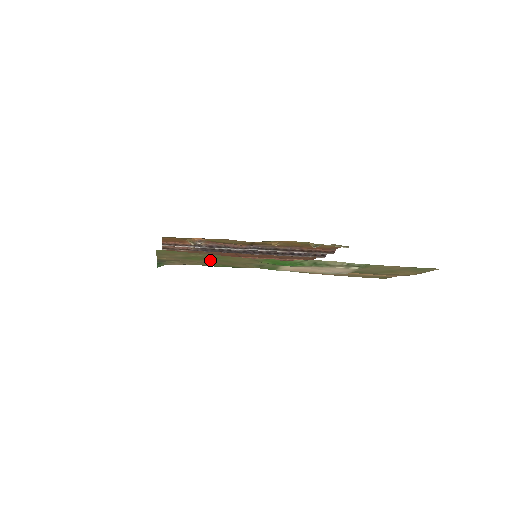
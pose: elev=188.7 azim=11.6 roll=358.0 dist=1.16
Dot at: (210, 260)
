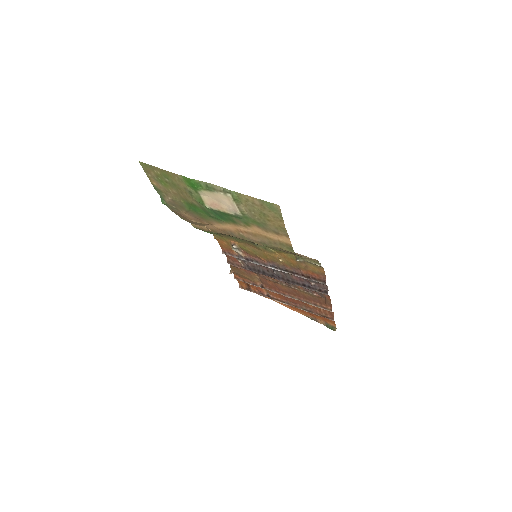
Dot at: (171, 186)
